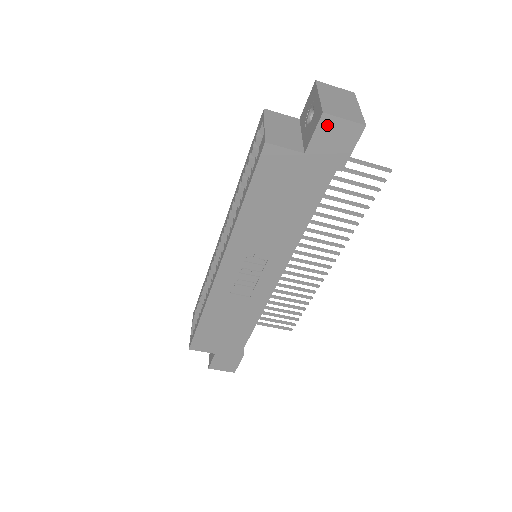
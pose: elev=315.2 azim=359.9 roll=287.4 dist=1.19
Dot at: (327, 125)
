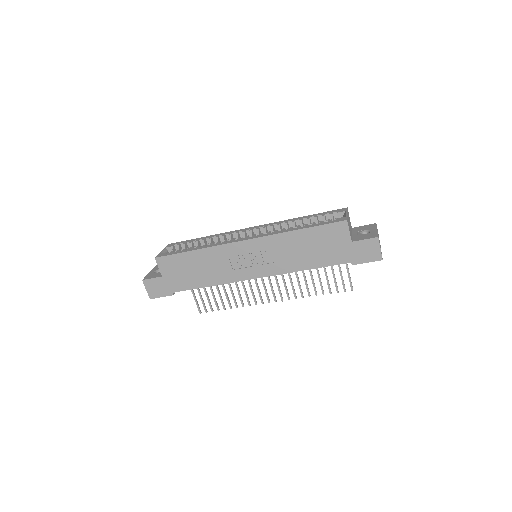
Dot at: (373, 243)
